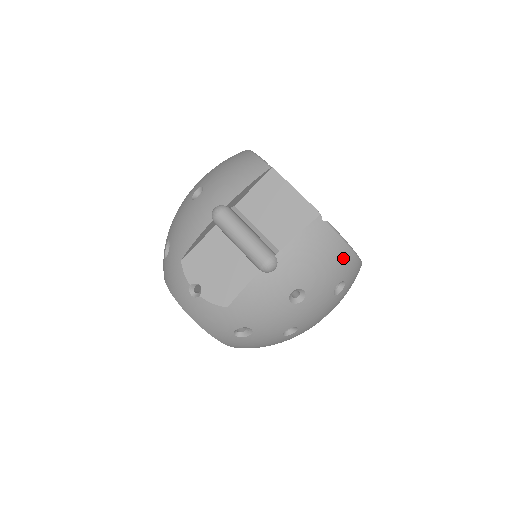
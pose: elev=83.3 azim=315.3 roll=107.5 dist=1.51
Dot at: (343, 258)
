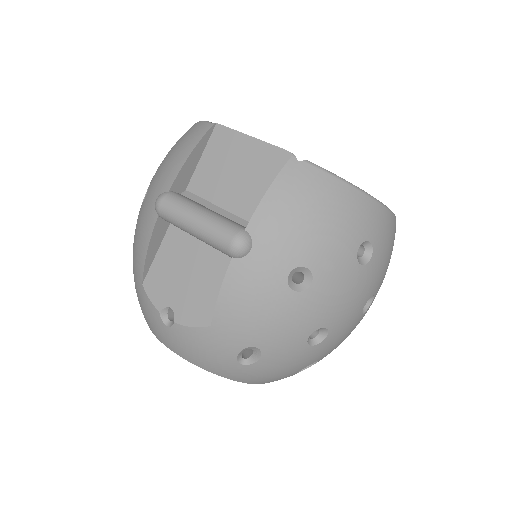
Dot at: (351, 206)
